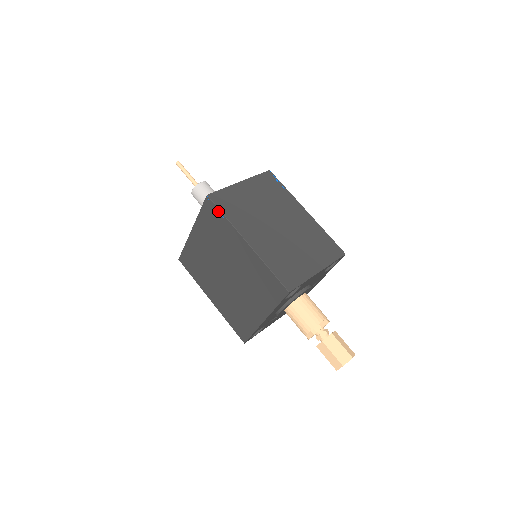
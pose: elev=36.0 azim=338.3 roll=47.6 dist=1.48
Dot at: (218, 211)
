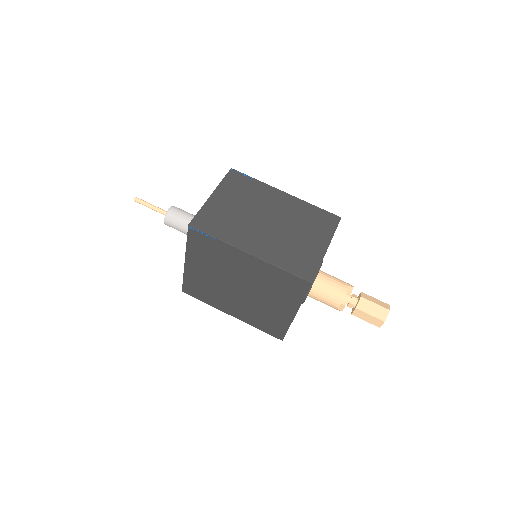
Dot at: (207, 236)
